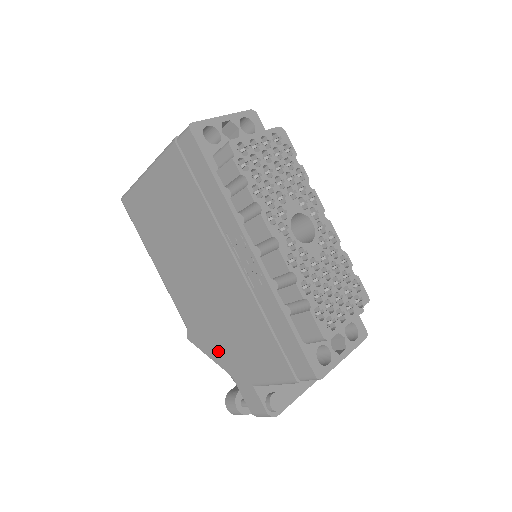
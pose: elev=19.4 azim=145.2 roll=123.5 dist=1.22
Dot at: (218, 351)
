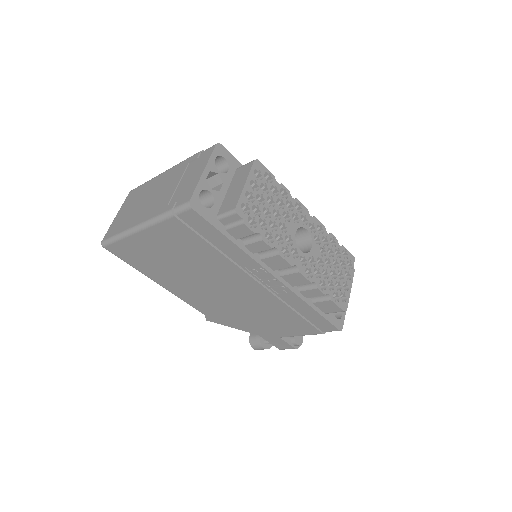
Dot at: (242, 325)
